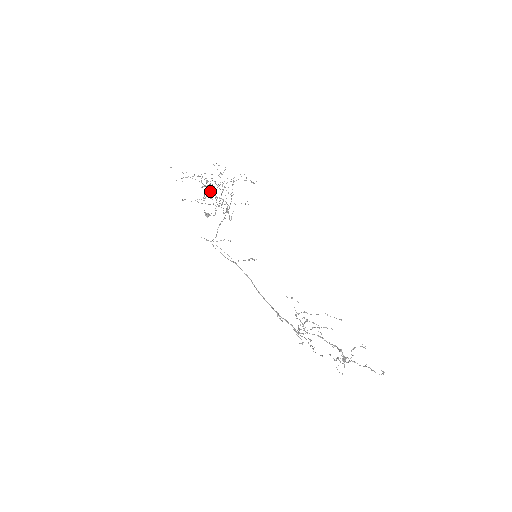
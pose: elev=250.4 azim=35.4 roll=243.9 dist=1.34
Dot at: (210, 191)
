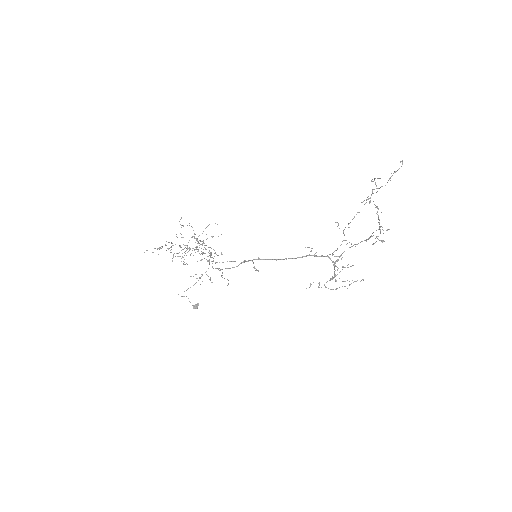
Dot at: occluded
